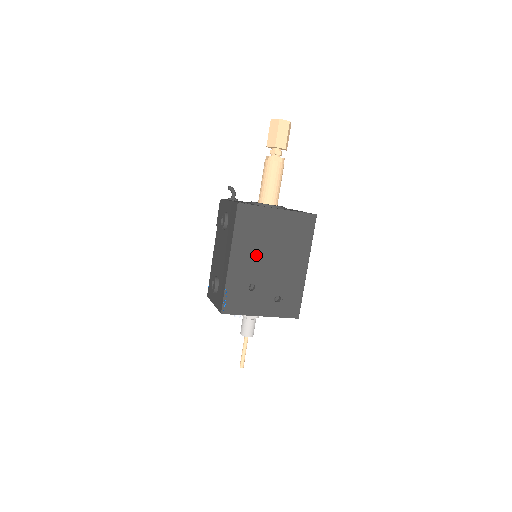
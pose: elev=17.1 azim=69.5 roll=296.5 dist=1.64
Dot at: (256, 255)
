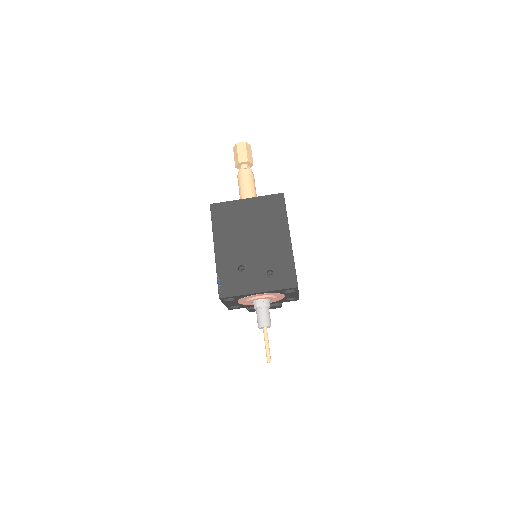
Dot at: (237, 240)
